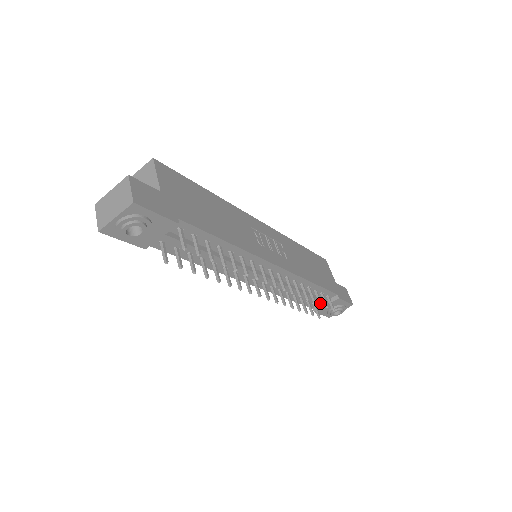
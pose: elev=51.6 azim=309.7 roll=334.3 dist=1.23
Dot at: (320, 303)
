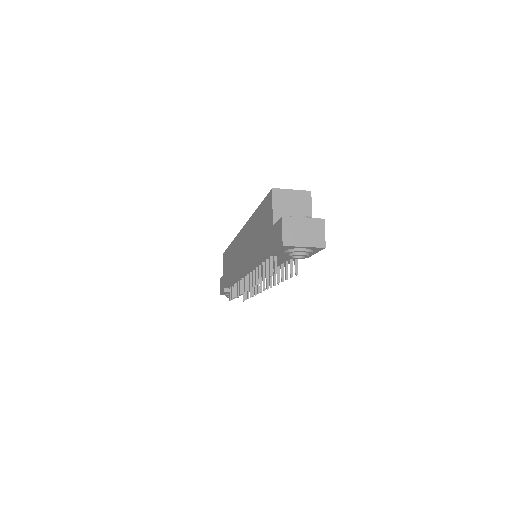
Dot at: occluded
